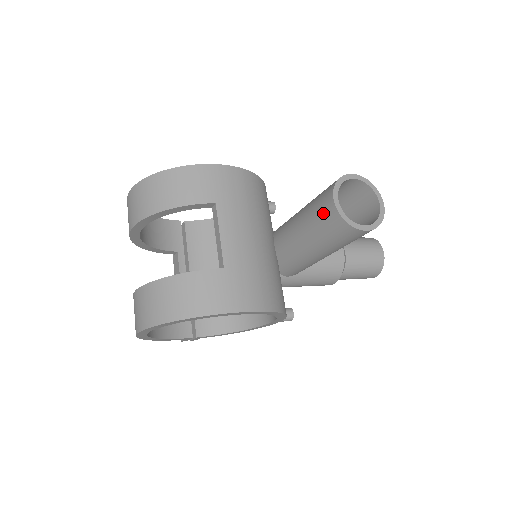
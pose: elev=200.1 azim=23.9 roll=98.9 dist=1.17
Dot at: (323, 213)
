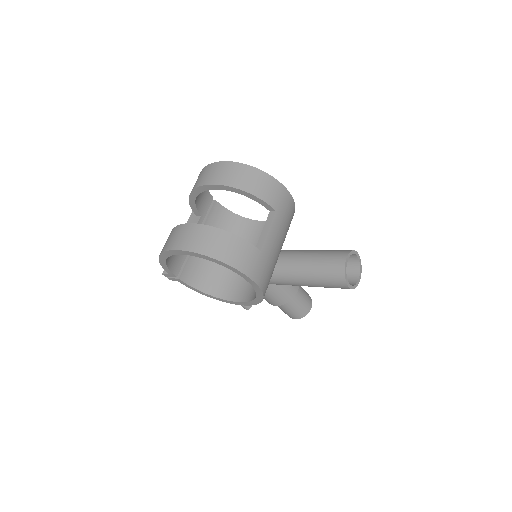
Dot at: (333, 262)
